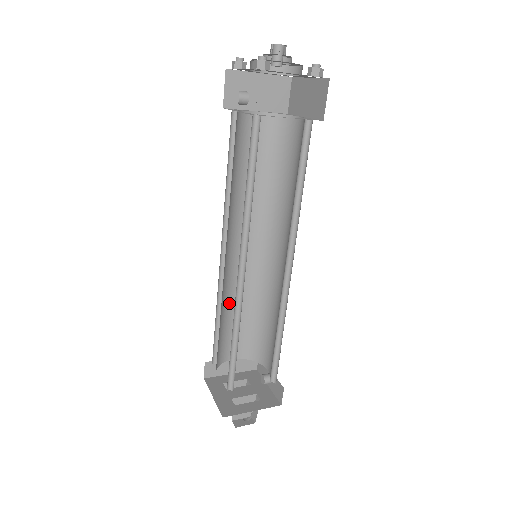
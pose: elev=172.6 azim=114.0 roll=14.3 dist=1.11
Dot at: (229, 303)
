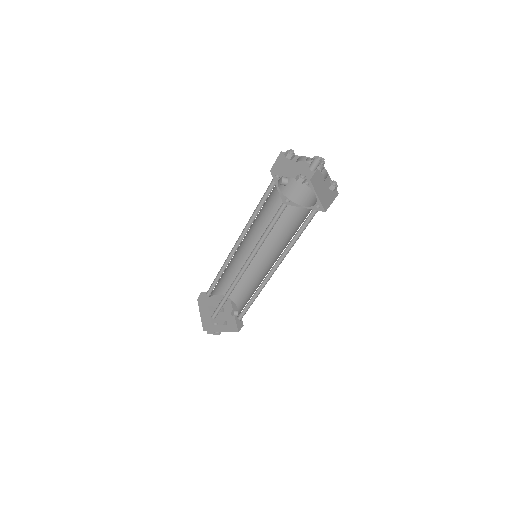
Dot at: (229, 268)
